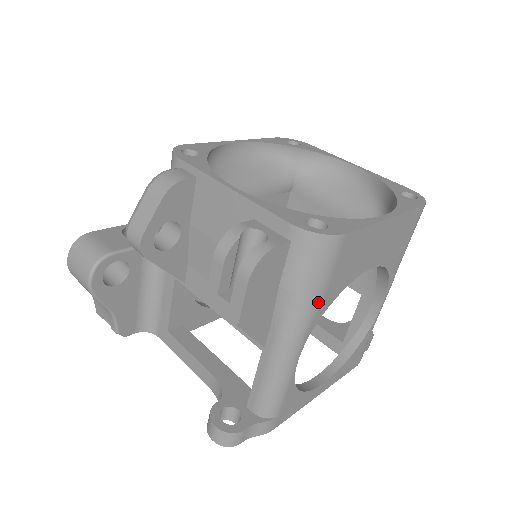
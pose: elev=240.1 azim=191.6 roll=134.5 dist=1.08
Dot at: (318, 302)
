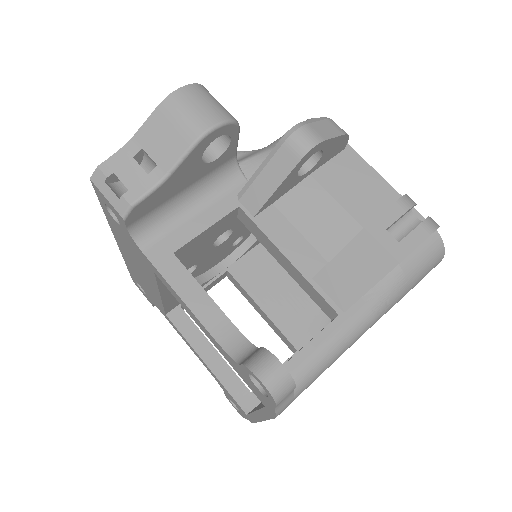
Dot at: (400, 299)
